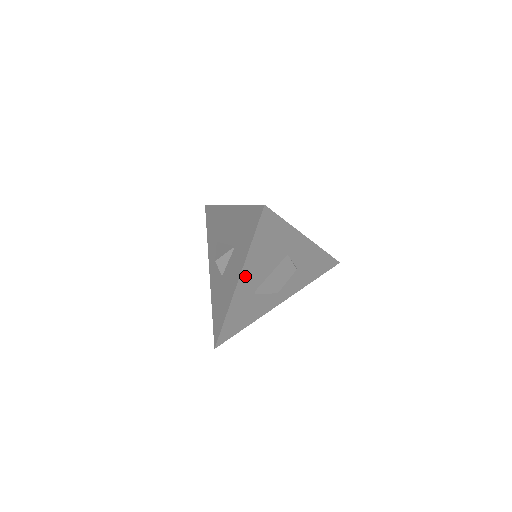
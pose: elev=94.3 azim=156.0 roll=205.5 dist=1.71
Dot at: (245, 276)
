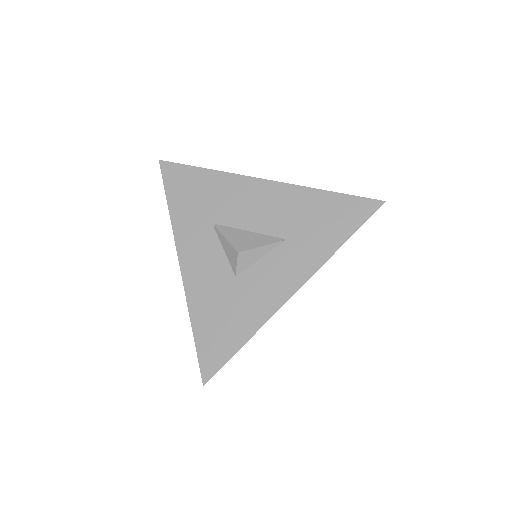
Dot at: occluded
